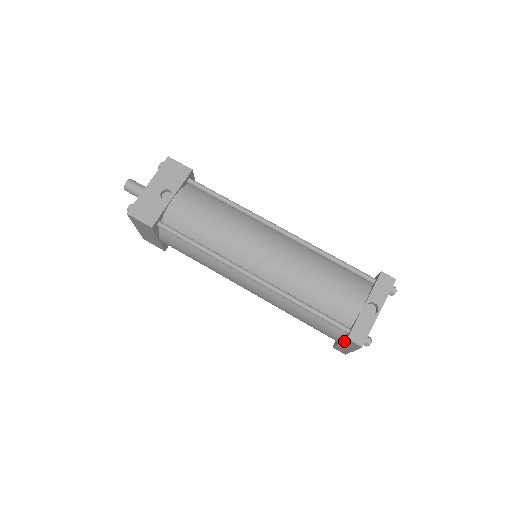
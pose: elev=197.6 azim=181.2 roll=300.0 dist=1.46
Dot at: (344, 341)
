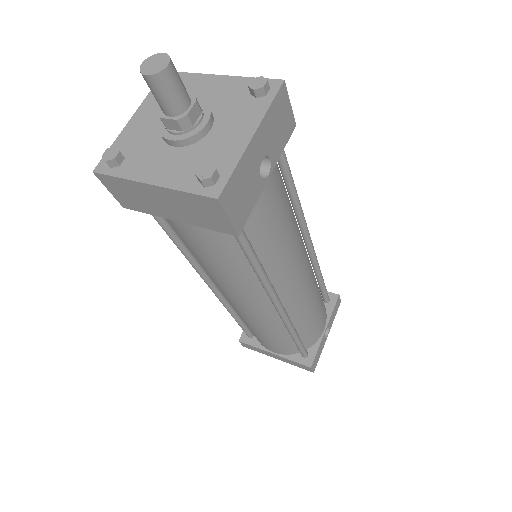
Dot at: (294, 362)
